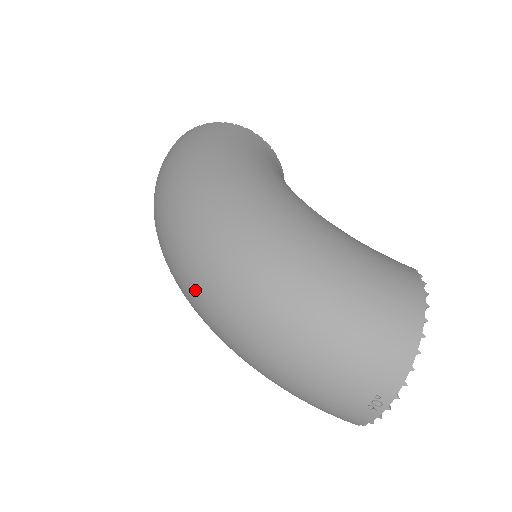
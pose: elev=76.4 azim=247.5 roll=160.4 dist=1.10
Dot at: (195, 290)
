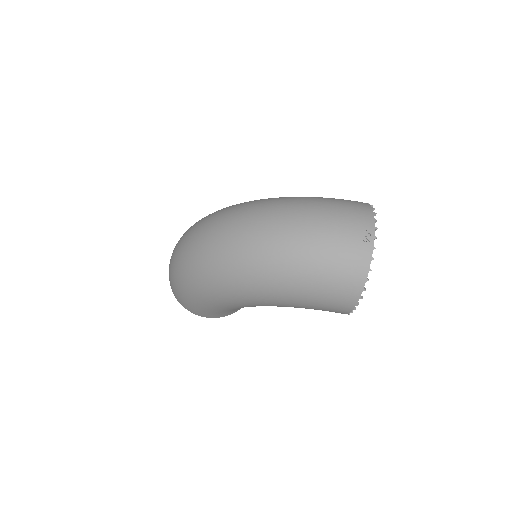
Dot at: (227, 240)
